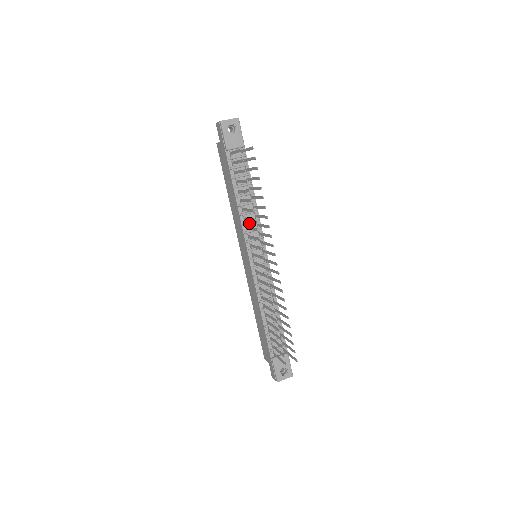
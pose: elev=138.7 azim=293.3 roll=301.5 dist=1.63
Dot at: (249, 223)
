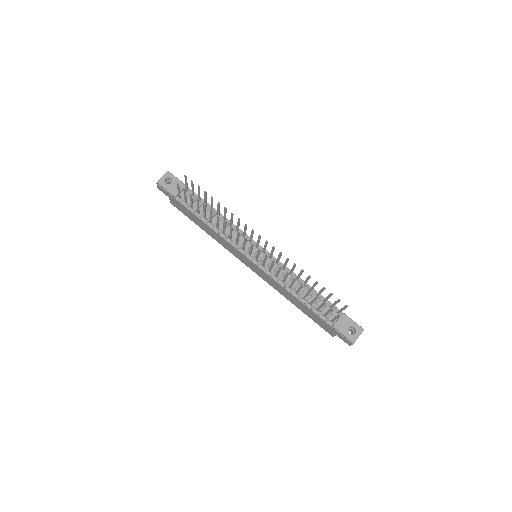
Dot at: occluded
